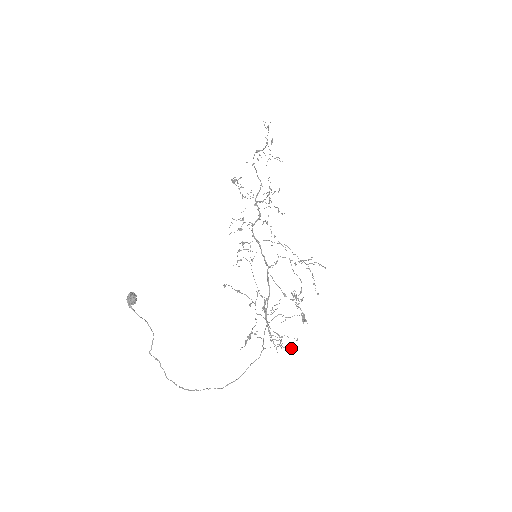
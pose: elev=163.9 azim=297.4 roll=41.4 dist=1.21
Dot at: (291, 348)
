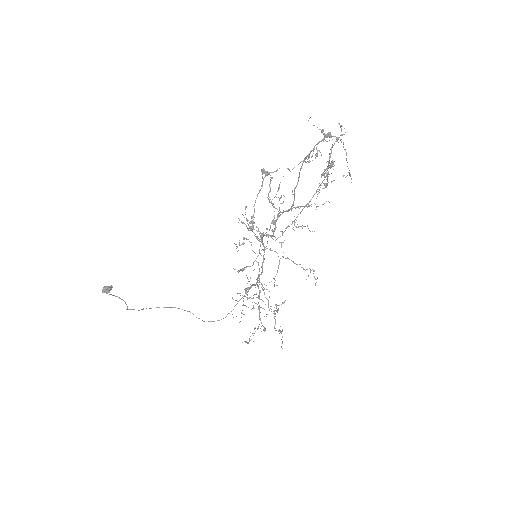
Dot at: occluded
